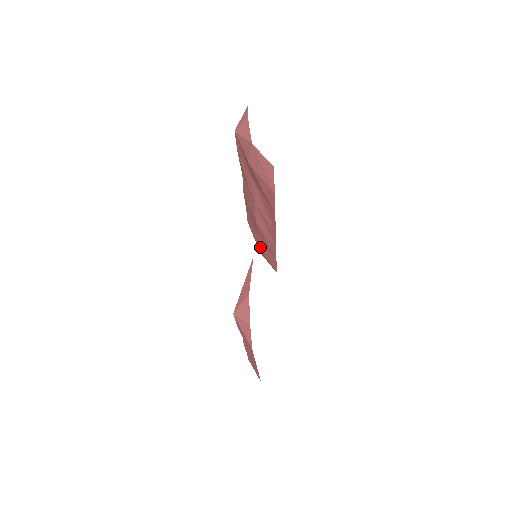
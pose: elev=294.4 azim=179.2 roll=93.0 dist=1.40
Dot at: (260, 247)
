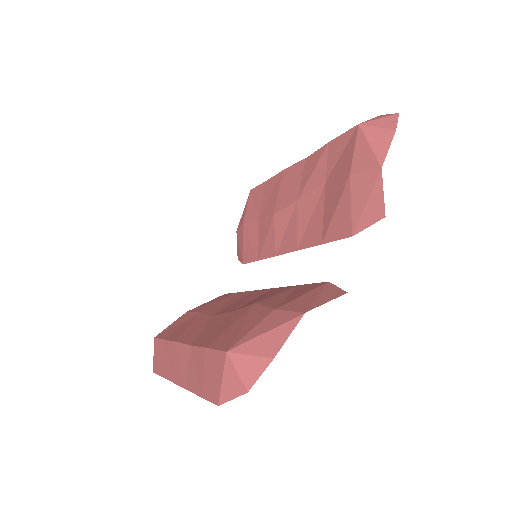
Dot at: (247, 228)
